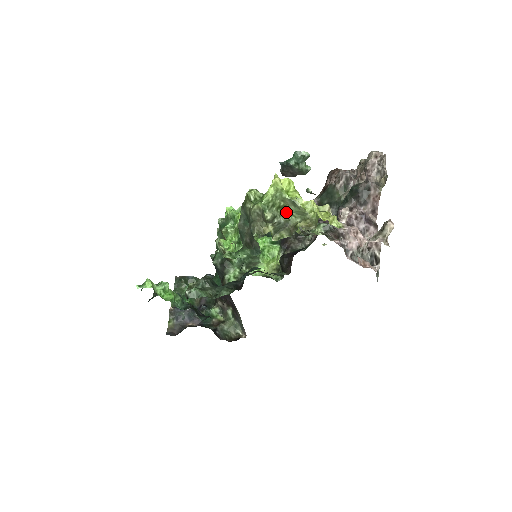
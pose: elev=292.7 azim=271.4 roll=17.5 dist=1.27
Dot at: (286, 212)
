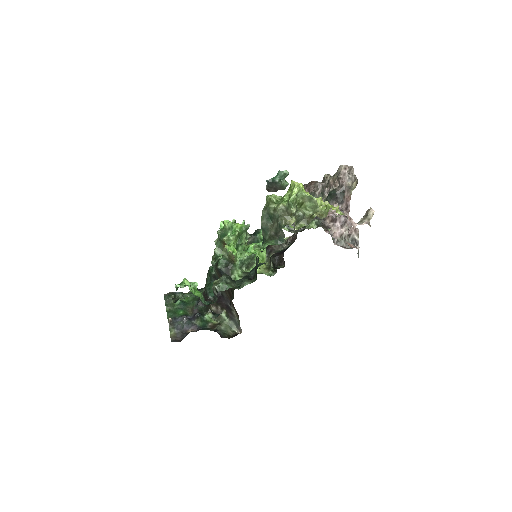
Dot at: (302, 208)
